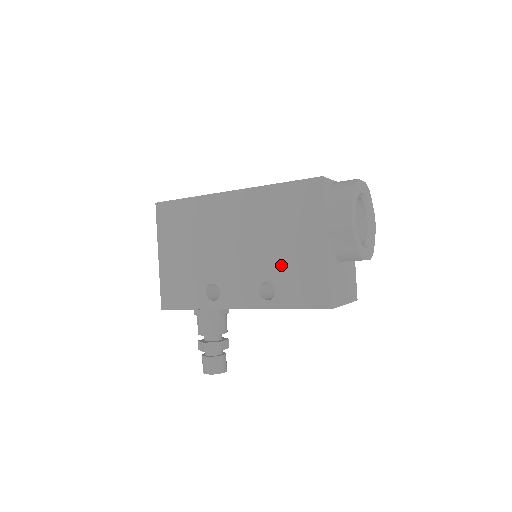
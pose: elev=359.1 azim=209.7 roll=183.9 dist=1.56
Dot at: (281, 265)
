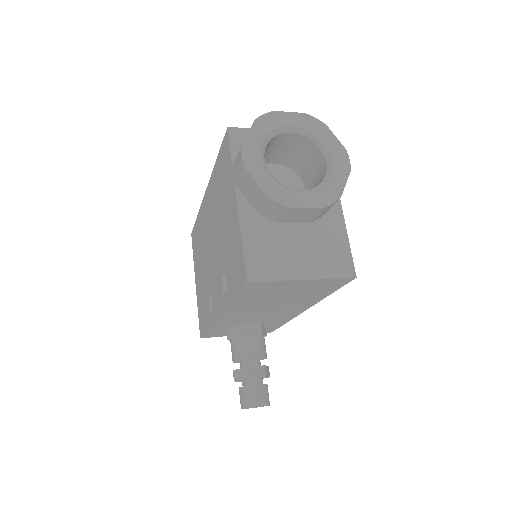
Dot at: (225, 249)
